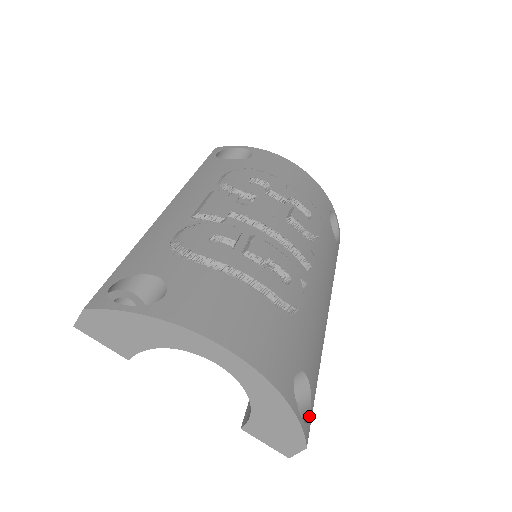
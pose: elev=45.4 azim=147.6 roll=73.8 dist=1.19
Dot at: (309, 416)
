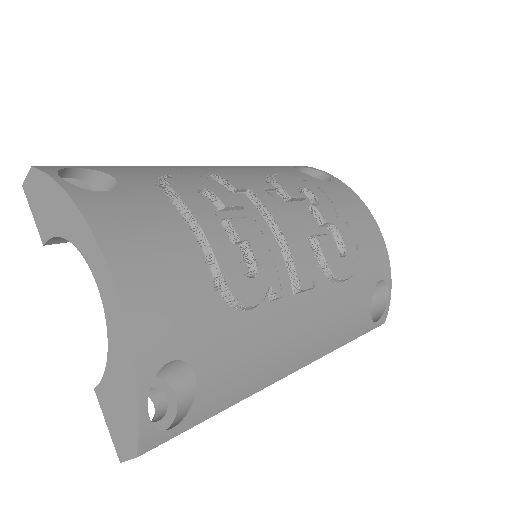
Dot at: (170, 428)
